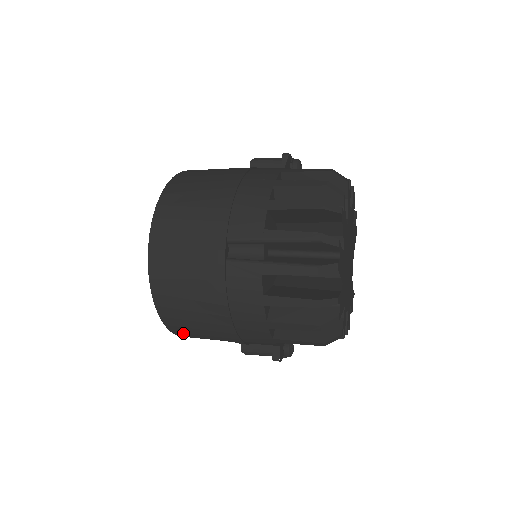
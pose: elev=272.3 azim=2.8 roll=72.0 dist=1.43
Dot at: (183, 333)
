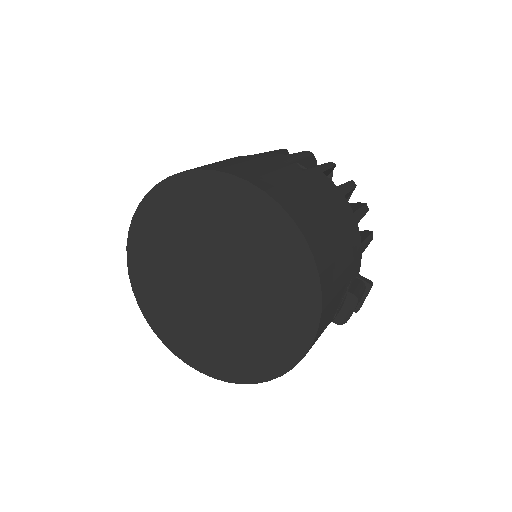
Dot at: (328, 290)
